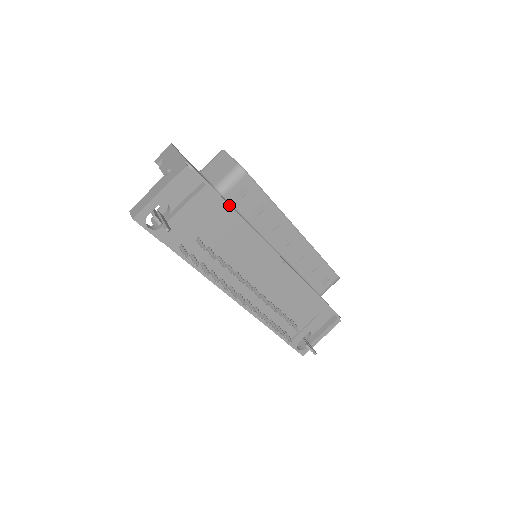
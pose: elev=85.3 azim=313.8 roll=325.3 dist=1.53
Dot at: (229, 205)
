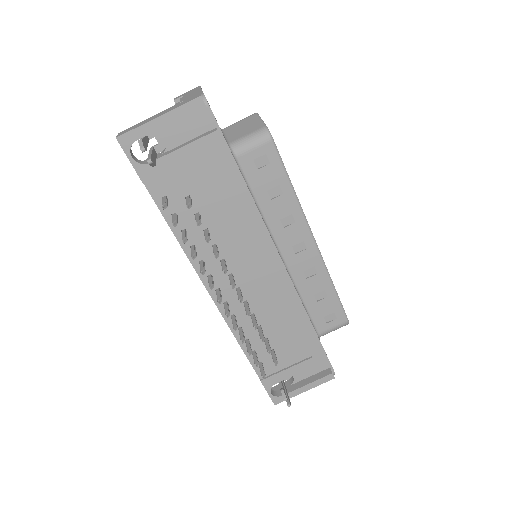
Dot at: (238, 168)
